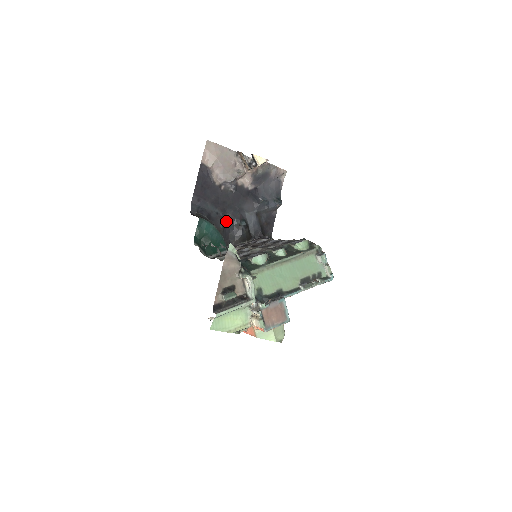
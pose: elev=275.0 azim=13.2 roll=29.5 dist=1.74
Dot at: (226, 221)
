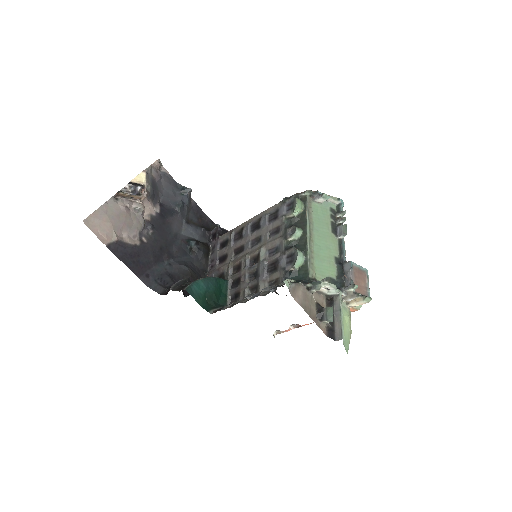
Dot at: (181, 260)
